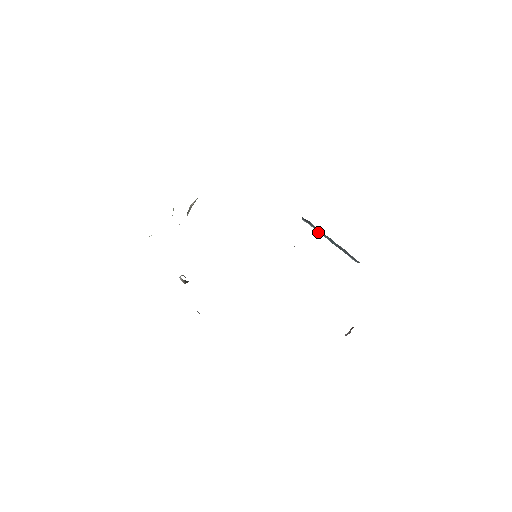
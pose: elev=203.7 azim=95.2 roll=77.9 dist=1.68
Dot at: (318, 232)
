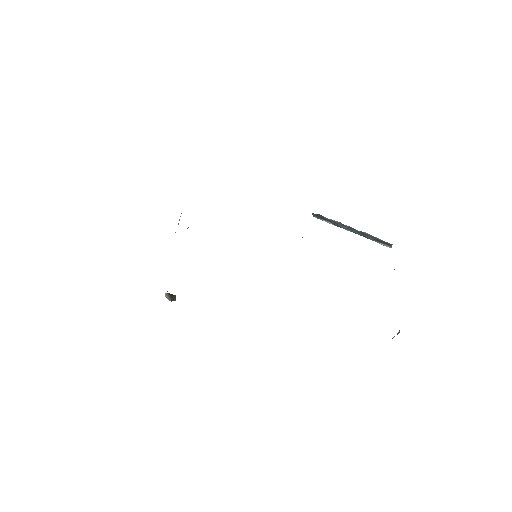
Dot at: (335, 225)
